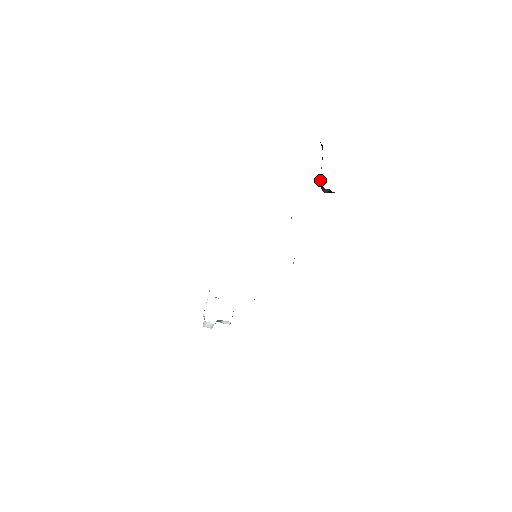
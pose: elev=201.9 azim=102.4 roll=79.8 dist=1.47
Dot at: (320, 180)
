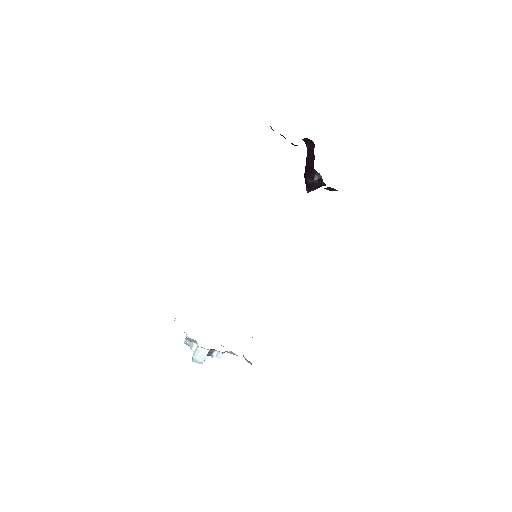
Dot at: (312, 172)
